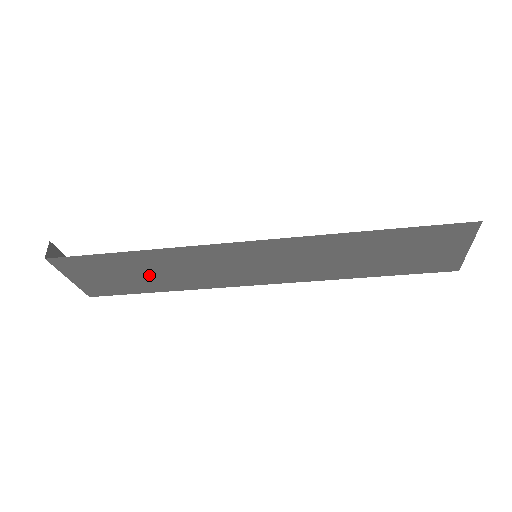
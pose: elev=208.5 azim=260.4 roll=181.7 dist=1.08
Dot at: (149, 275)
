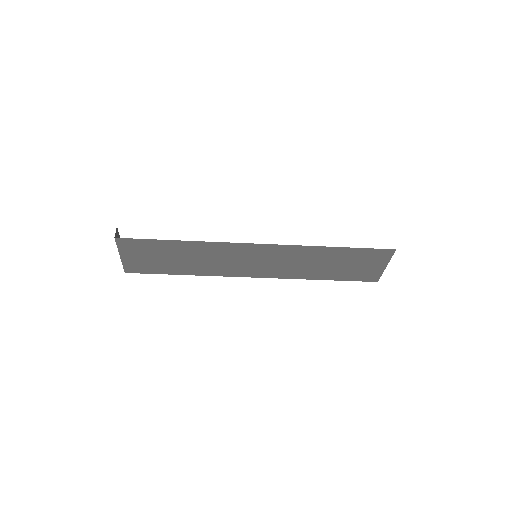
Dot at: (180, 260)
